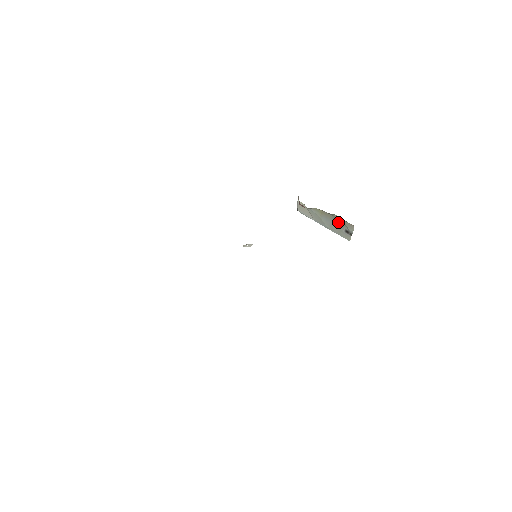
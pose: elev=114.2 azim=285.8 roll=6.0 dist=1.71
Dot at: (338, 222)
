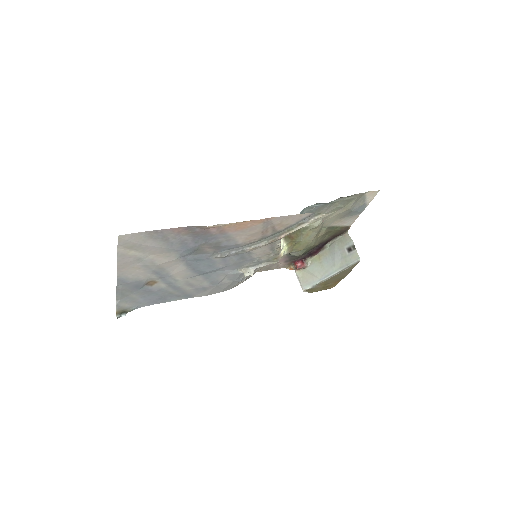
Dot at: (336, 249)
